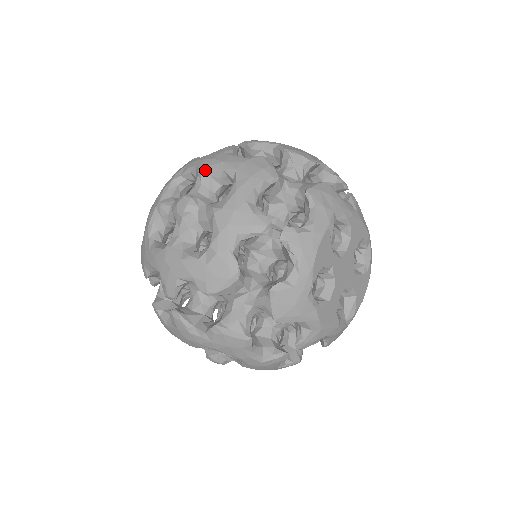
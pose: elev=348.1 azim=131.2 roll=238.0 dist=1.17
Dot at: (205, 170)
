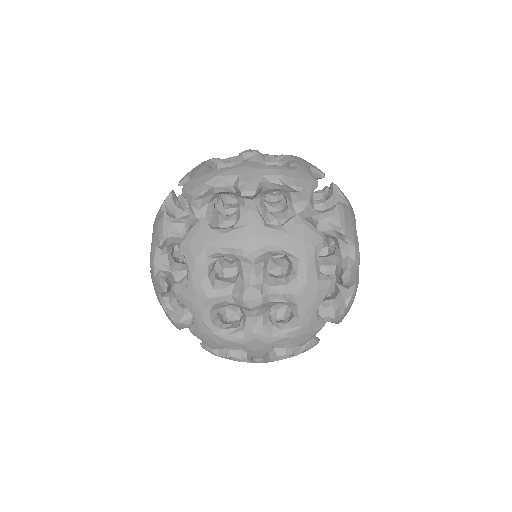
Dot at: occluded
